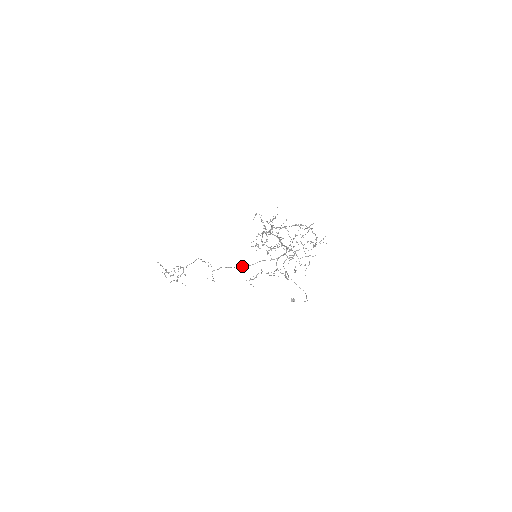
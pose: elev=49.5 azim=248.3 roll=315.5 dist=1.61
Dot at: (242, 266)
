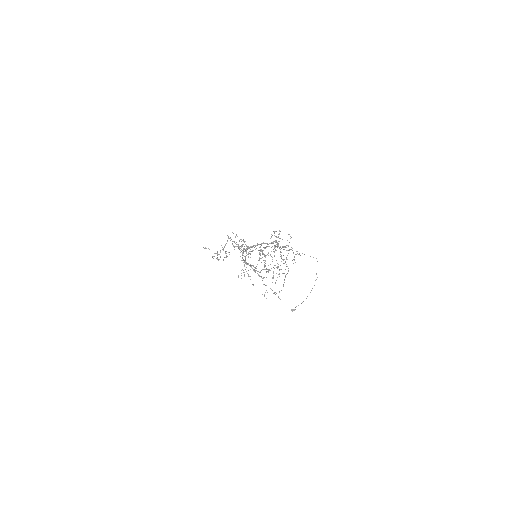
Dot at: occluded
